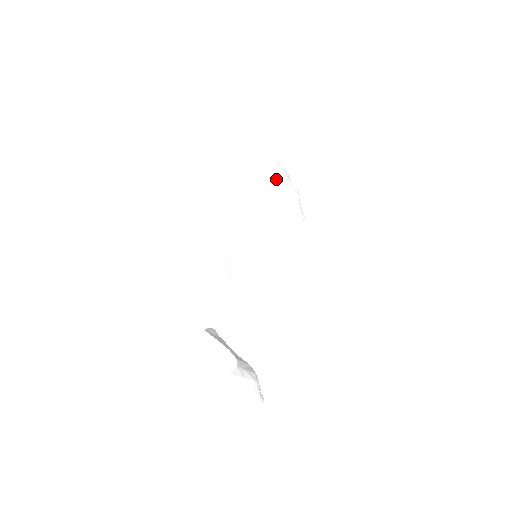
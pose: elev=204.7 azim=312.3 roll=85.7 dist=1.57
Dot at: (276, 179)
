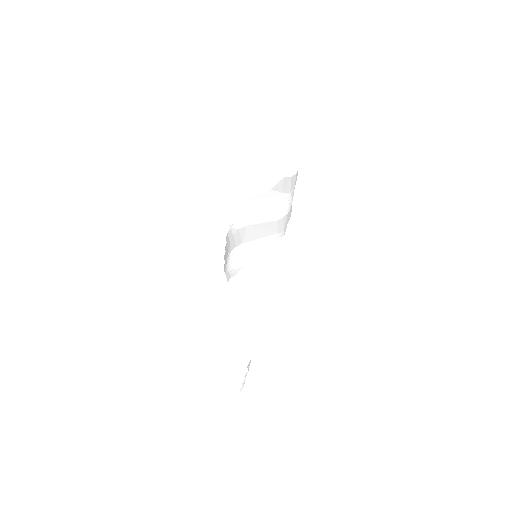
Dot at: (289, 197)
